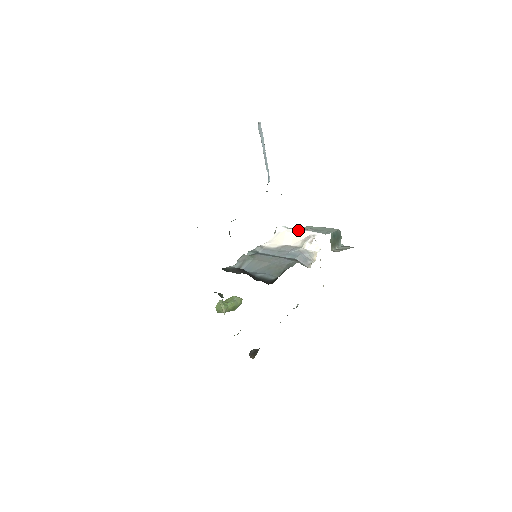
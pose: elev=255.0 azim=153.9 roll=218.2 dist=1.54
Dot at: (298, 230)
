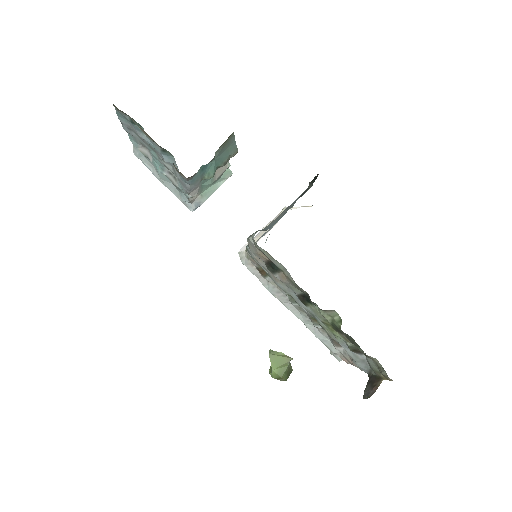
Dot at: occluded
